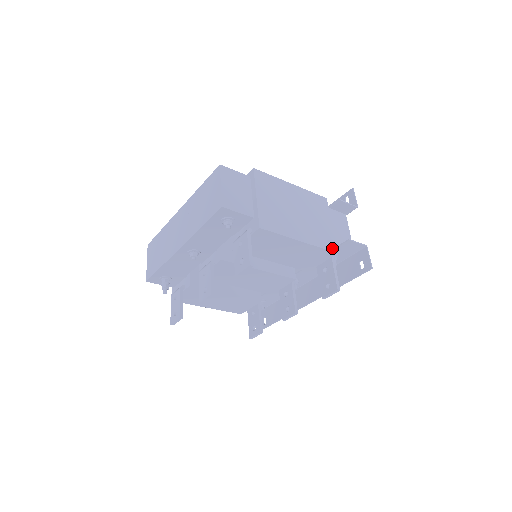
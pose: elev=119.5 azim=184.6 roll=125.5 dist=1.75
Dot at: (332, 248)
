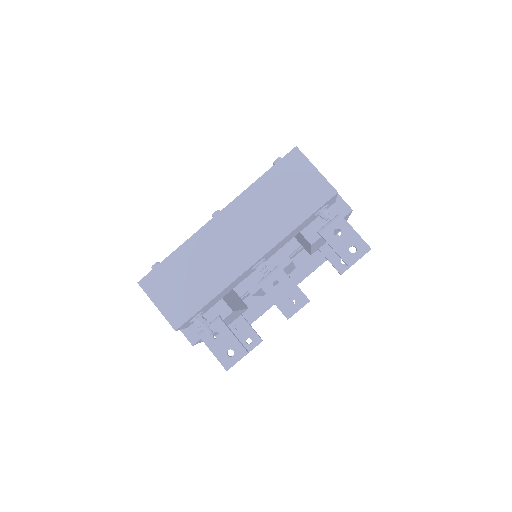
Dot at: occluded
